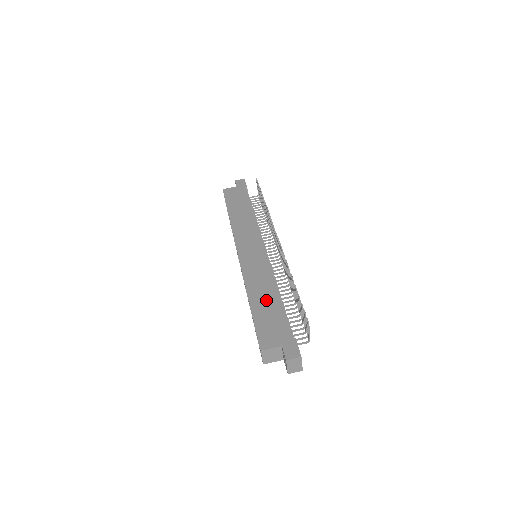
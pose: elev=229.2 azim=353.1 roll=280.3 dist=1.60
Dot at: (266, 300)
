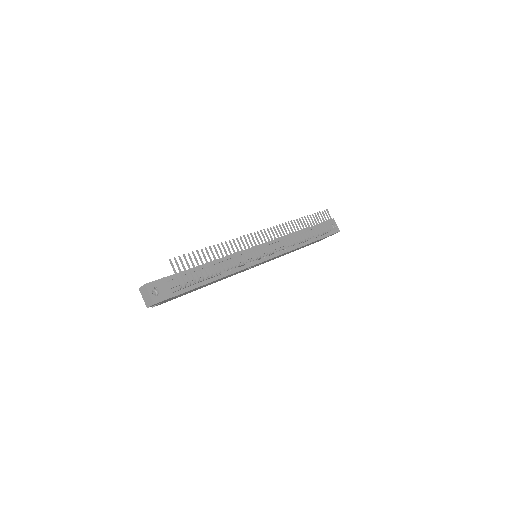
Dot at: occluded
